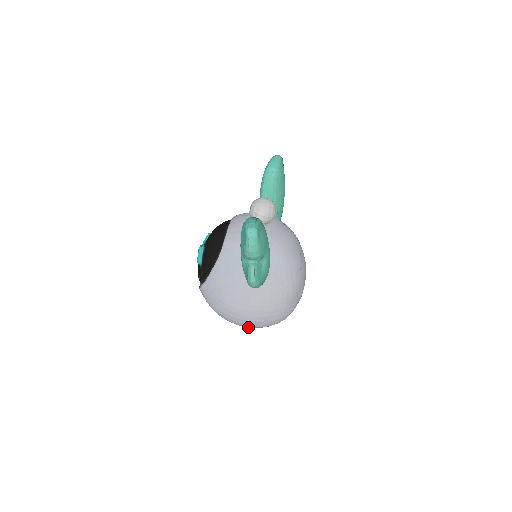
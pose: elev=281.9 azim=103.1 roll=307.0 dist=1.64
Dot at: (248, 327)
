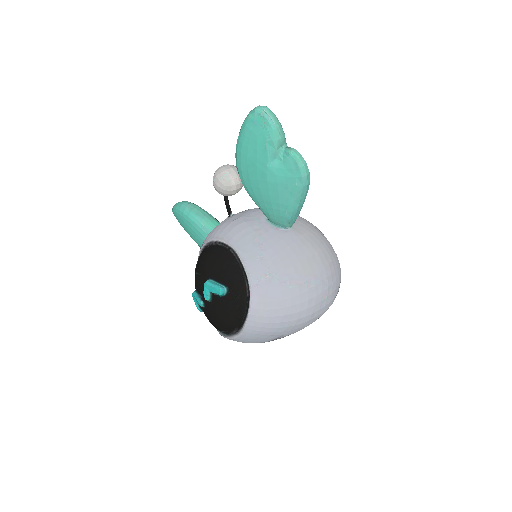
Dot at: (328, 303)
